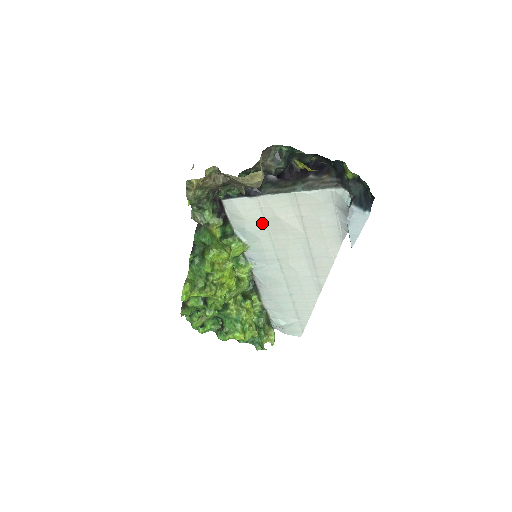
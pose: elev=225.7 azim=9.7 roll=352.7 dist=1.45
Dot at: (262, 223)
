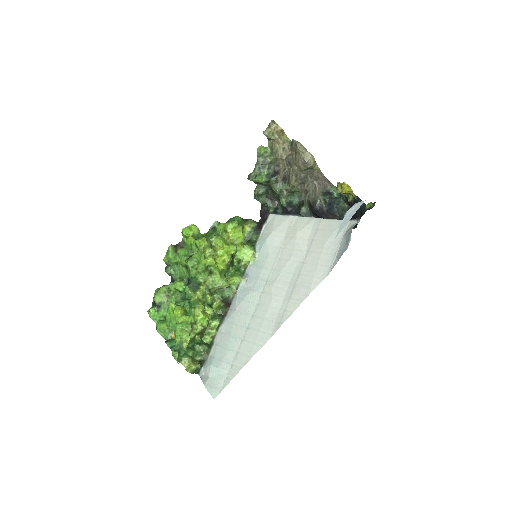
Dot at: (281, 240)
